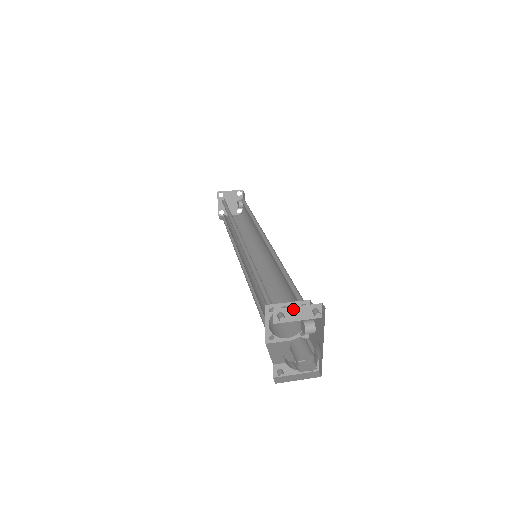
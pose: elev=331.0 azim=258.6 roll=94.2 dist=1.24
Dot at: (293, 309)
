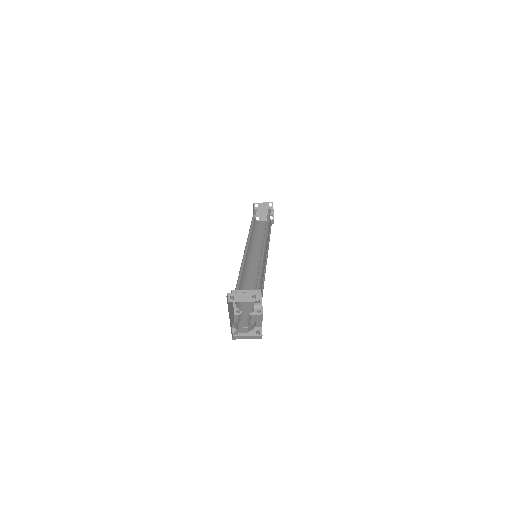
Dot at: (240, 294)
